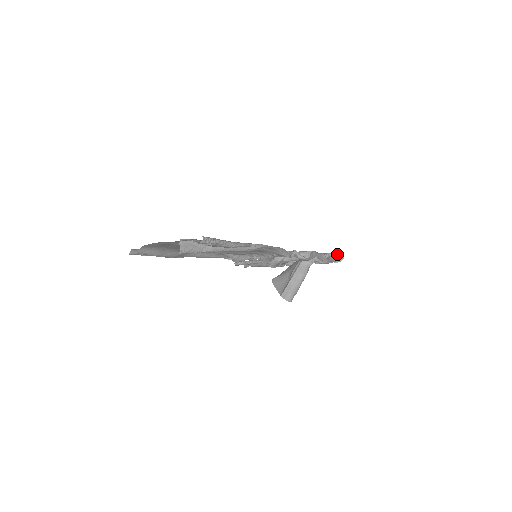
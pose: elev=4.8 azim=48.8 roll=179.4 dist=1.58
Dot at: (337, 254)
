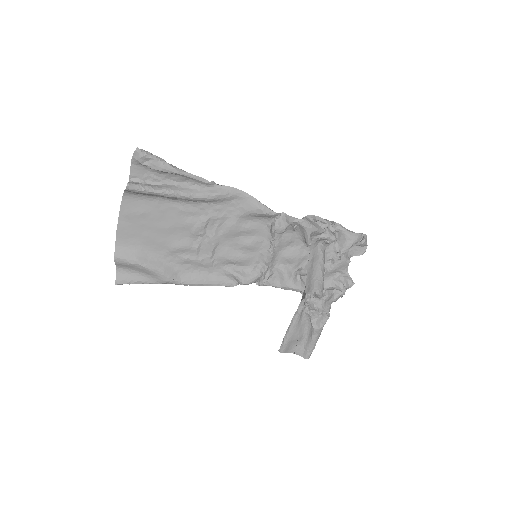
Dot at: occluded
